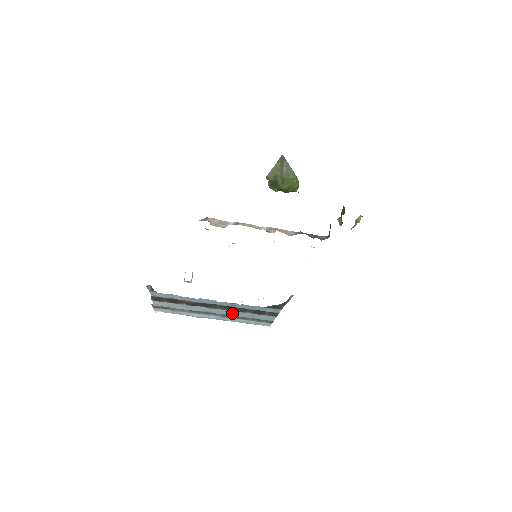
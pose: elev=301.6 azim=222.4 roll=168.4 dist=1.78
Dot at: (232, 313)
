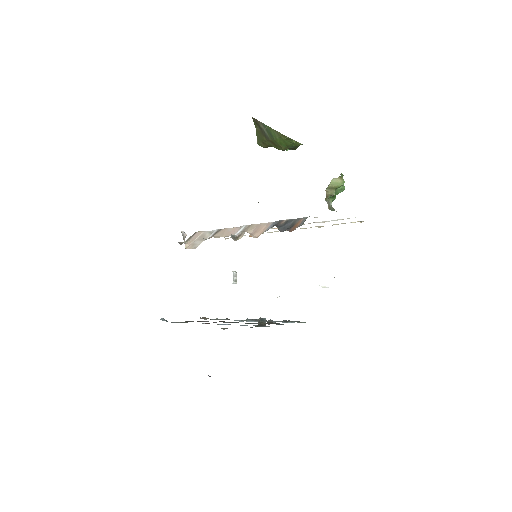
Dot at: occluded
